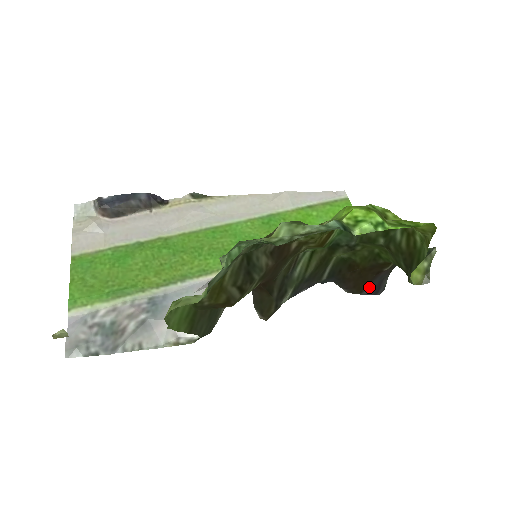
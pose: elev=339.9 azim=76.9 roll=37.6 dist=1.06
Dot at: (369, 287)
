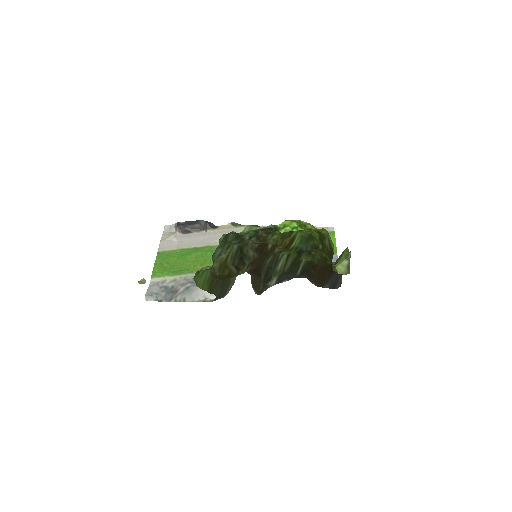
Dot at: (328, 282)
